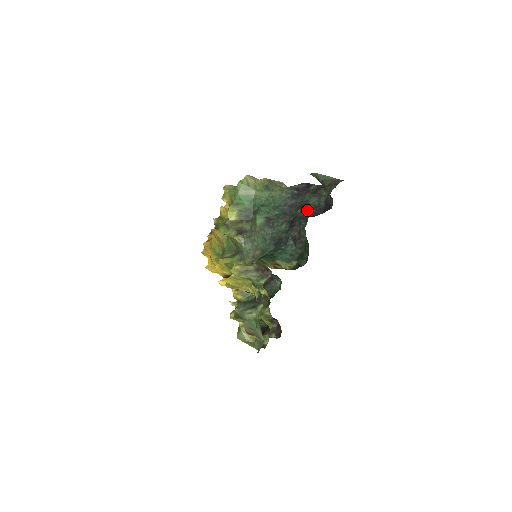
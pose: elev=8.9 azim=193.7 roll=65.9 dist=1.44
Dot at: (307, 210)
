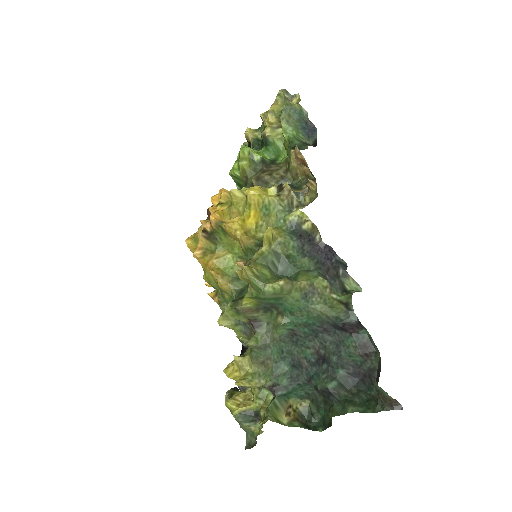
Dot at: (344, 367)
